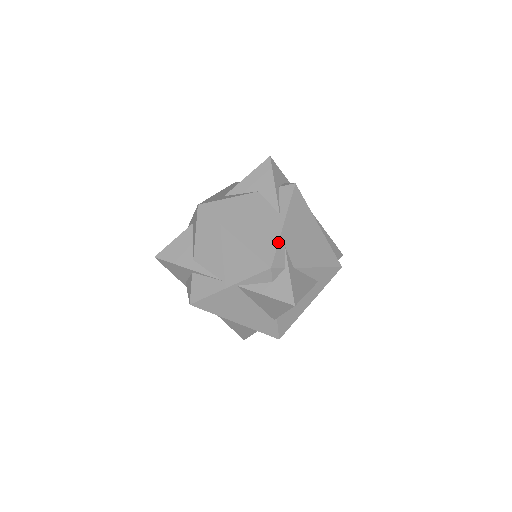
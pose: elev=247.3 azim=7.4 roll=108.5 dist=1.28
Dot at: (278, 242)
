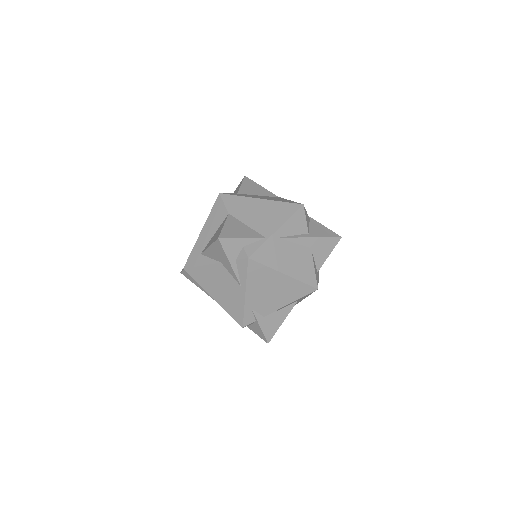
Dot at: (244, 310)
